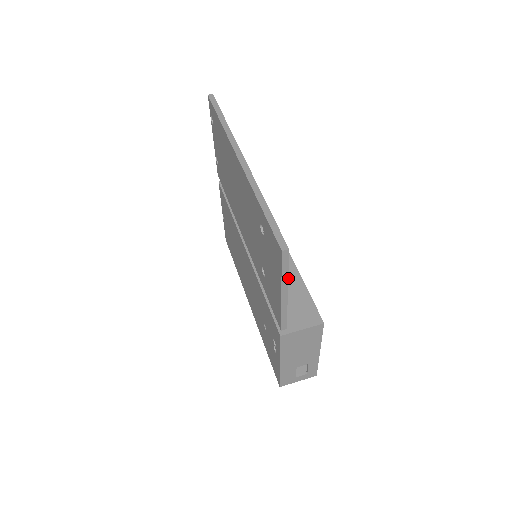
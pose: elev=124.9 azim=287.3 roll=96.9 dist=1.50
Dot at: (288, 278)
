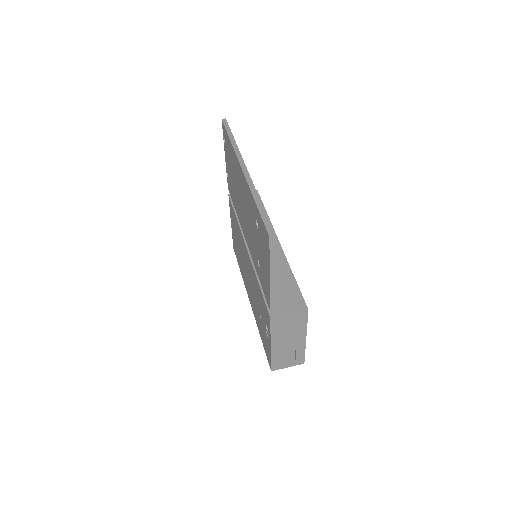
Dot at: (281, 273)
